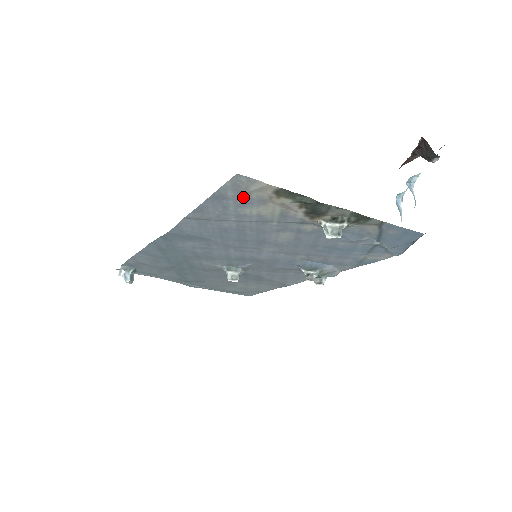
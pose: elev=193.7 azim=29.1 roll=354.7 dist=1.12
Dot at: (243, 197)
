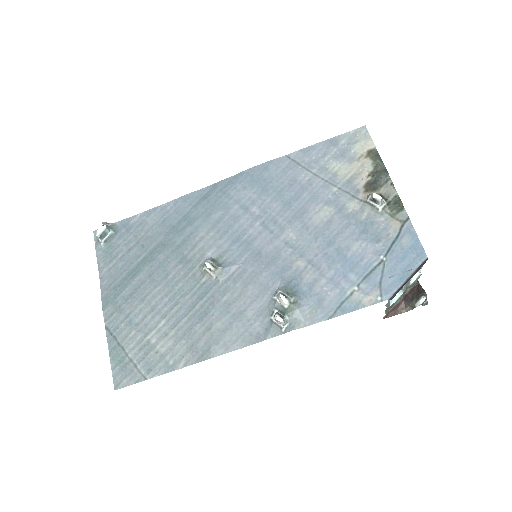
Dot at: (346, 149)
